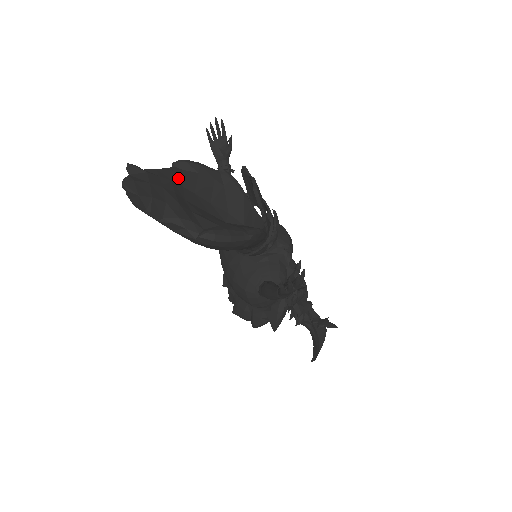
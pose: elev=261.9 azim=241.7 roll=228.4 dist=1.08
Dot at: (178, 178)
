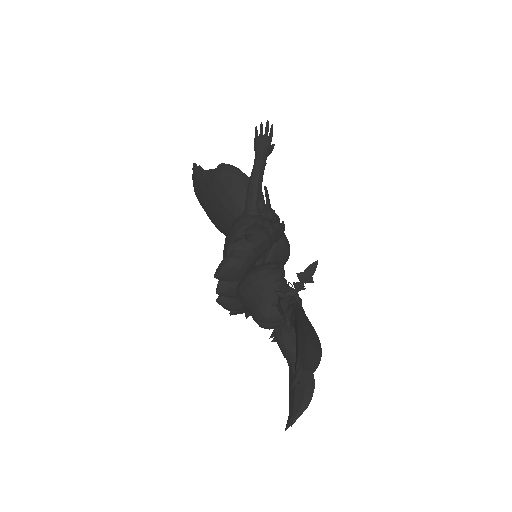
Dot at: occluded
